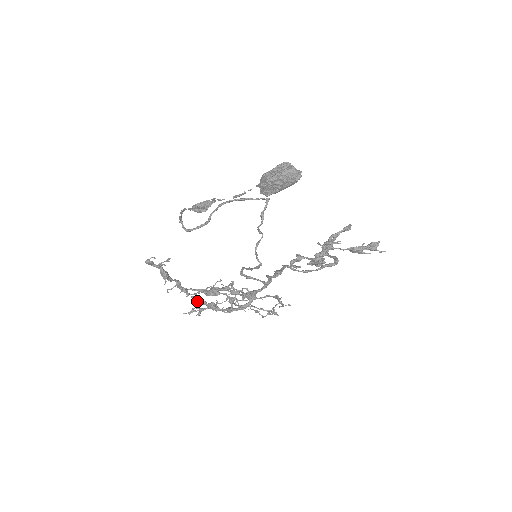
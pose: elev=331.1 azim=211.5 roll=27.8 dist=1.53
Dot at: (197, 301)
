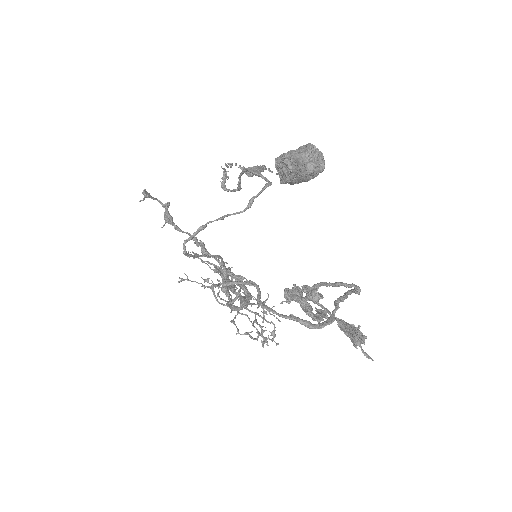
Dot at: occluded
